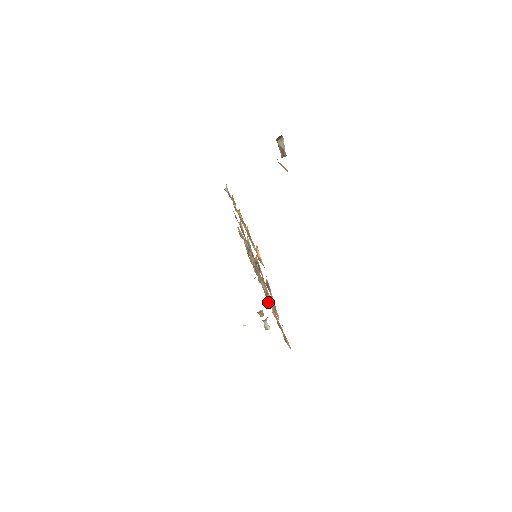
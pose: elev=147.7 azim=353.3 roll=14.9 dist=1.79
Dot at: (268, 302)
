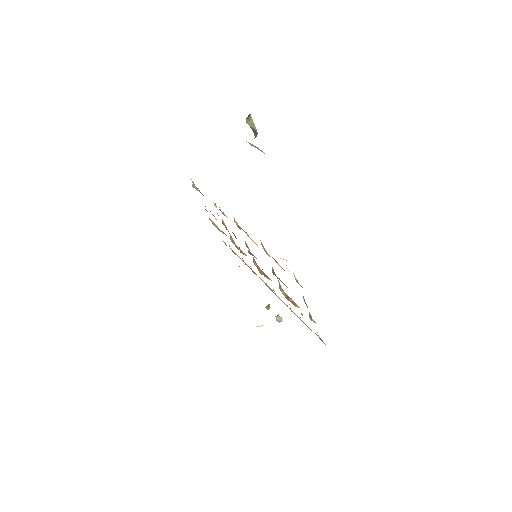
Dot at: (278, 297)
